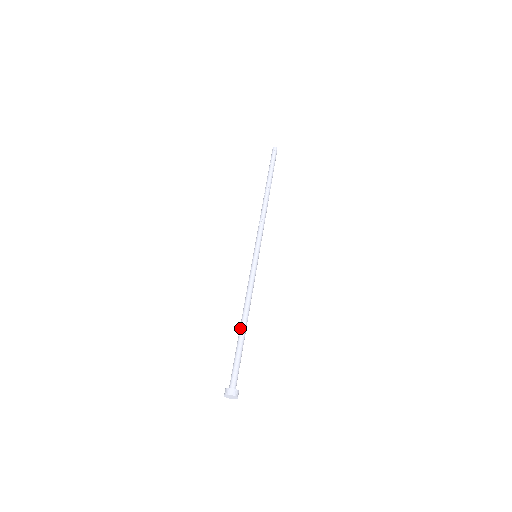
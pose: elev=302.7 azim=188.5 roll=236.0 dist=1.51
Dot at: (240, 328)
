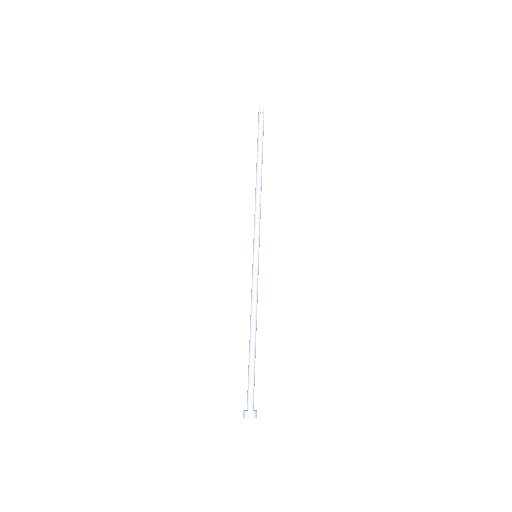
Dot at: (249, 344)
